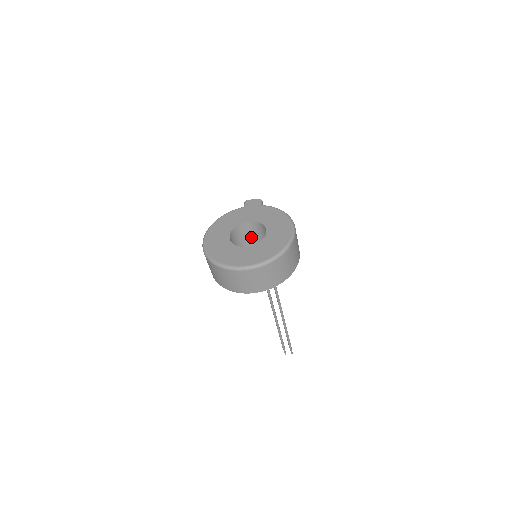
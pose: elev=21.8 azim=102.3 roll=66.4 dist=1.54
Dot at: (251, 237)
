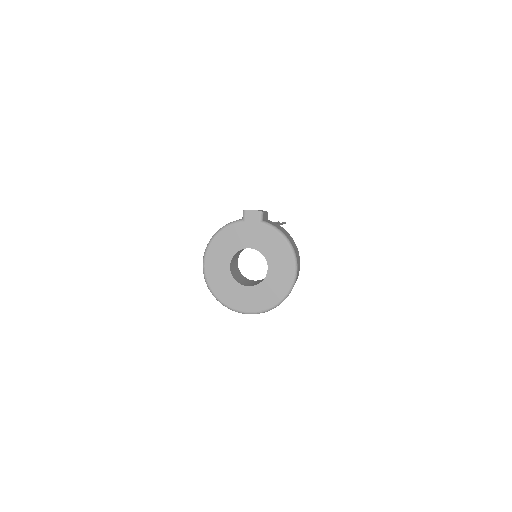
Dot at: occluded
